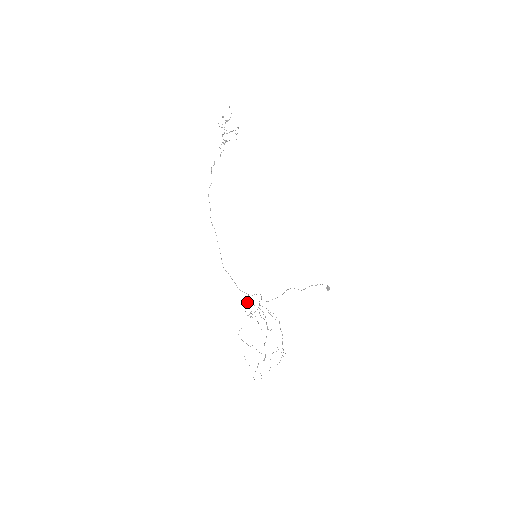
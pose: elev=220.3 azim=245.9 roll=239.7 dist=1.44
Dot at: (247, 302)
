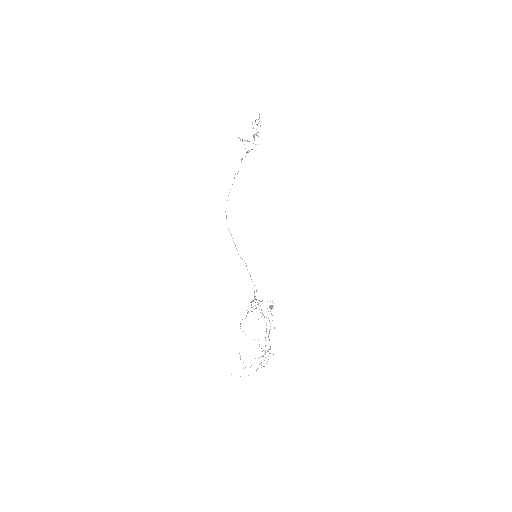
Dot at: (255, 296)
